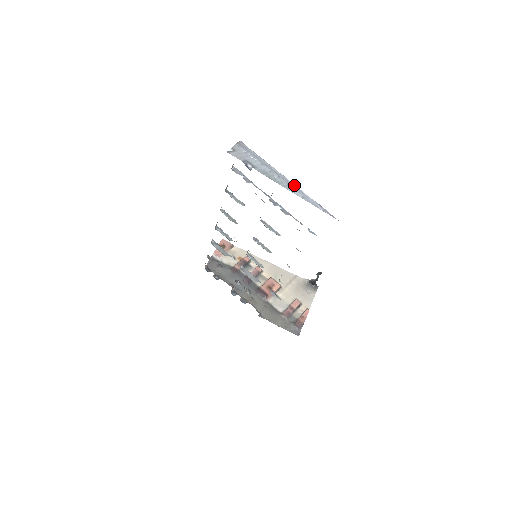
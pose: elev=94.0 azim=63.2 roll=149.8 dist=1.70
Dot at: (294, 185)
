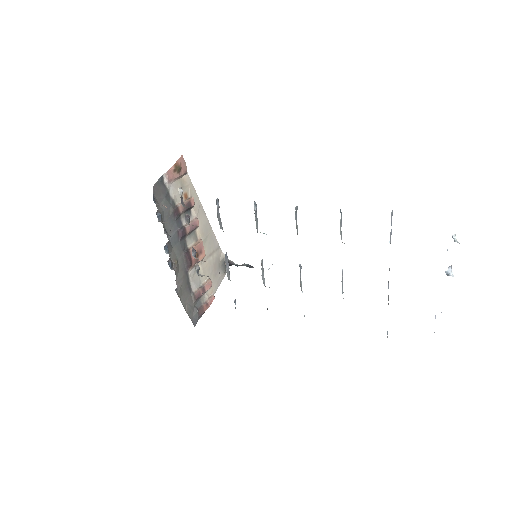
Dot at: occluded
